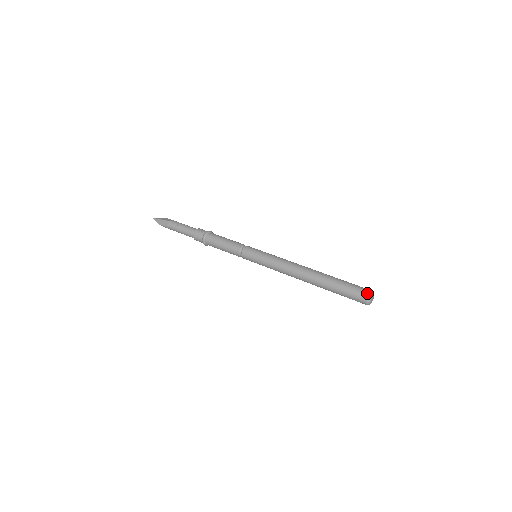
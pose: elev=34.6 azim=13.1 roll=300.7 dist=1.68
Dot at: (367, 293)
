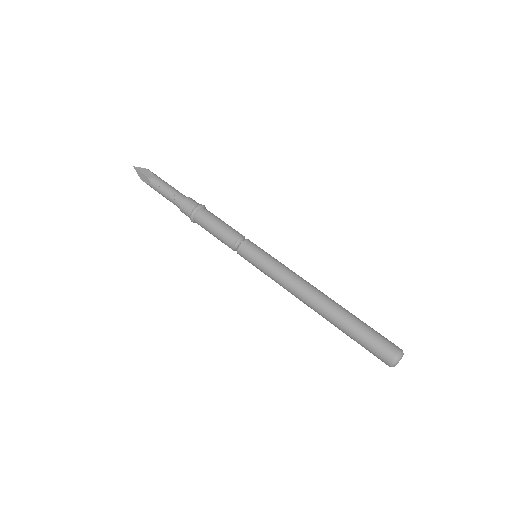
Dot at: (392, 357)
